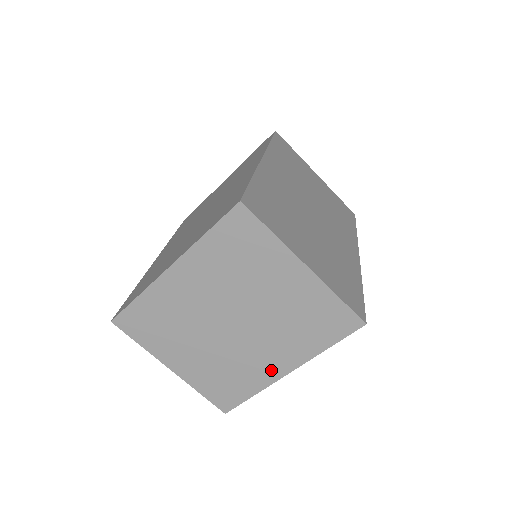
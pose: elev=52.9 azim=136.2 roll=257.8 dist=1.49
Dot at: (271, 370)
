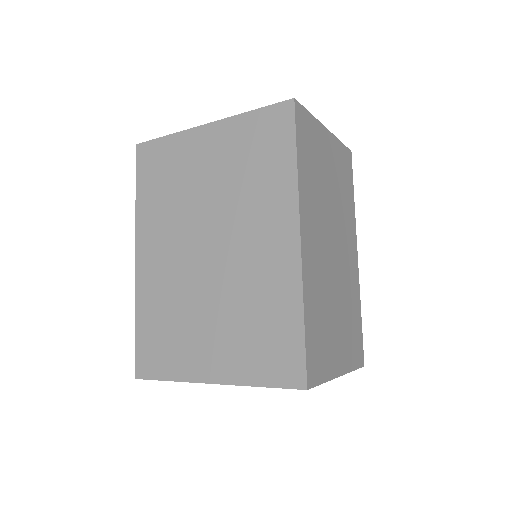
Dot at: occluded
